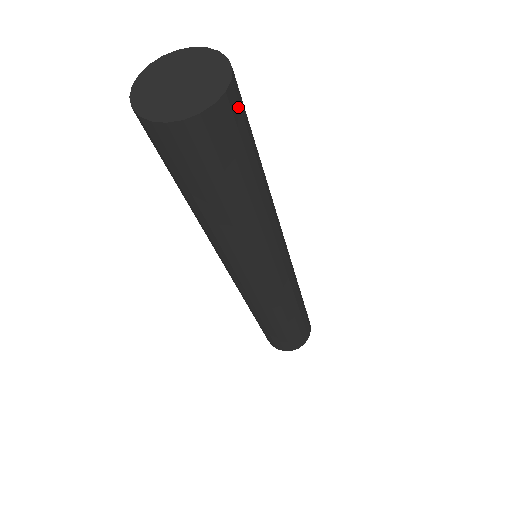
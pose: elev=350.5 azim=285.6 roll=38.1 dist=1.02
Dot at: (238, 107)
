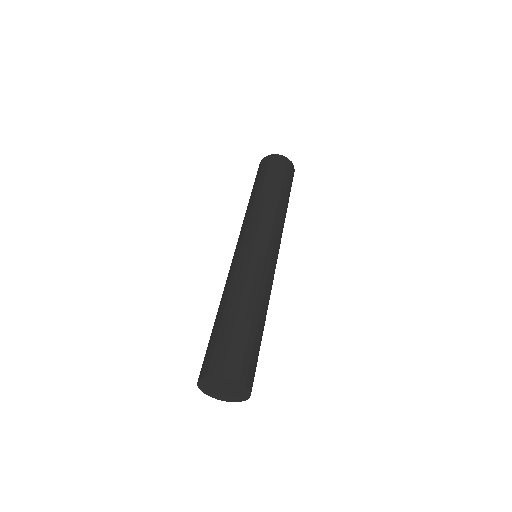
Dot at: occluded
